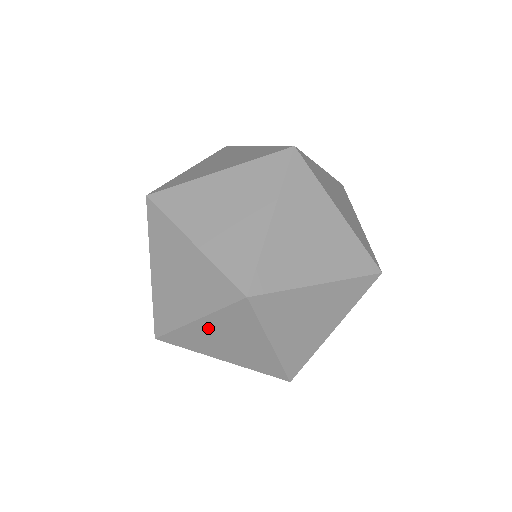
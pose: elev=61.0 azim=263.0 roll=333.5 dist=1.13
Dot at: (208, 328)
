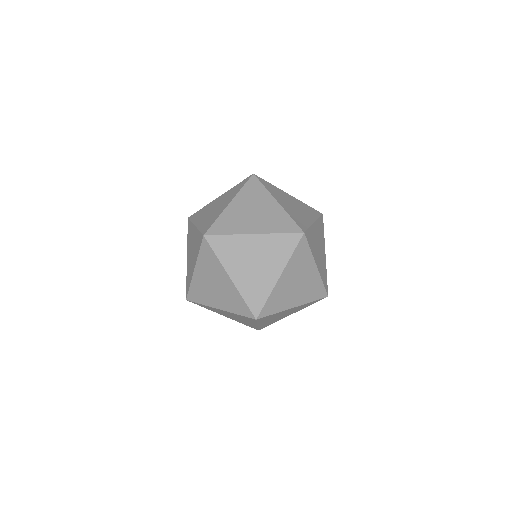
Dot at: (224, 312)
